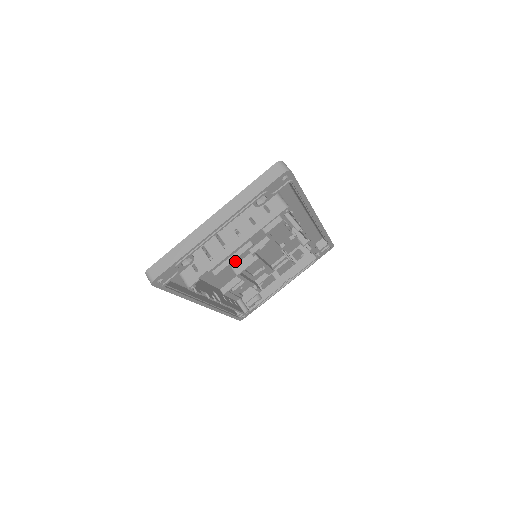
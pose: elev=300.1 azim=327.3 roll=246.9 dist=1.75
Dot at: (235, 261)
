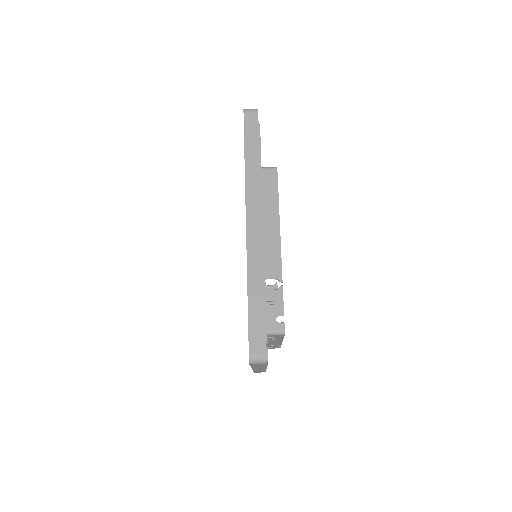
Dot at: occluded
